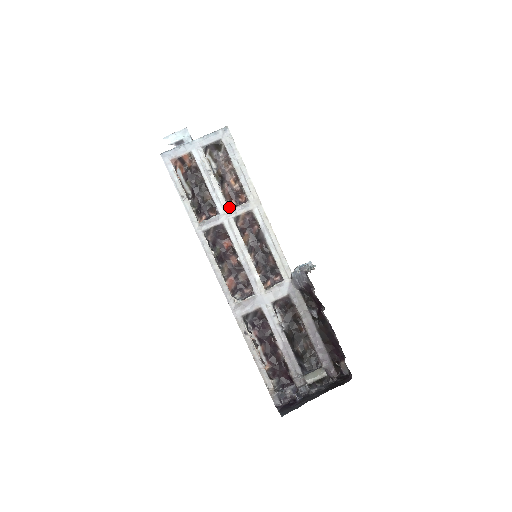
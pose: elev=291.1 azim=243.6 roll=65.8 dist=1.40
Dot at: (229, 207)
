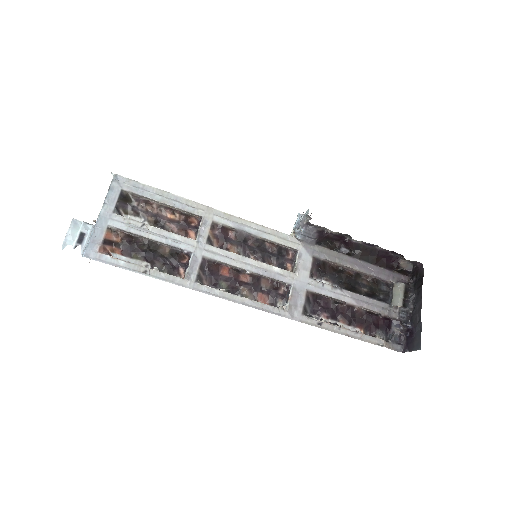
Dot at: occluded
